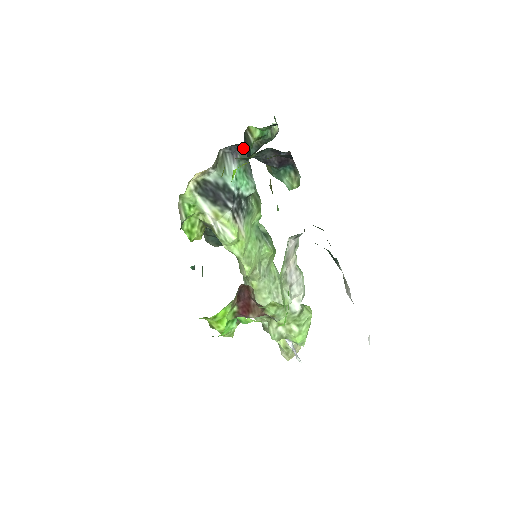
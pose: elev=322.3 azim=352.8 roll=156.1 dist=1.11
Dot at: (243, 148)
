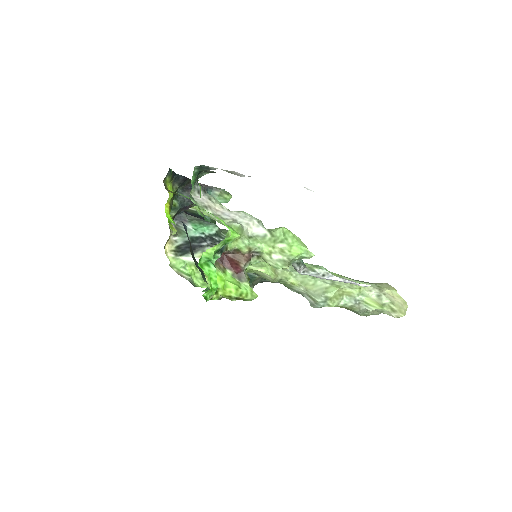
Dot at: (188, 215)
